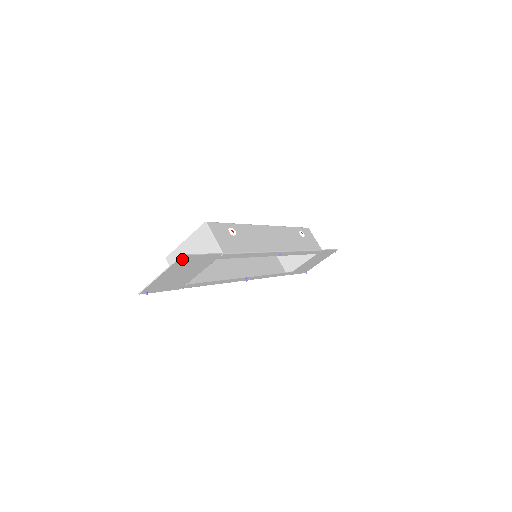
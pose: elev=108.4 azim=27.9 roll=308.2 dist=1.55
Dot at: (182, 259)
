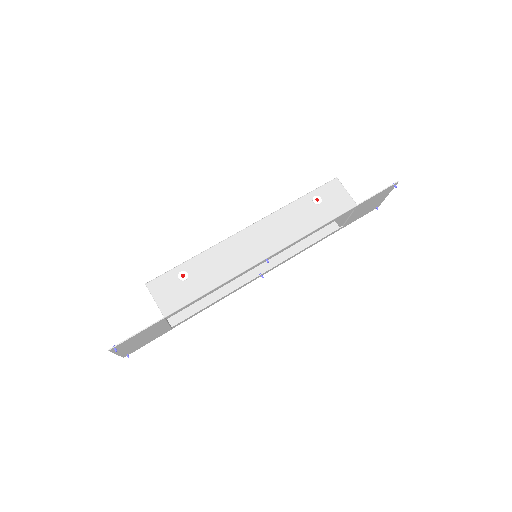
Dot at: (115, 348)
